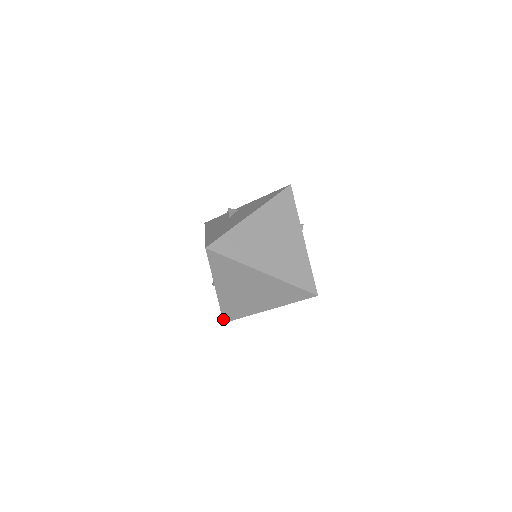
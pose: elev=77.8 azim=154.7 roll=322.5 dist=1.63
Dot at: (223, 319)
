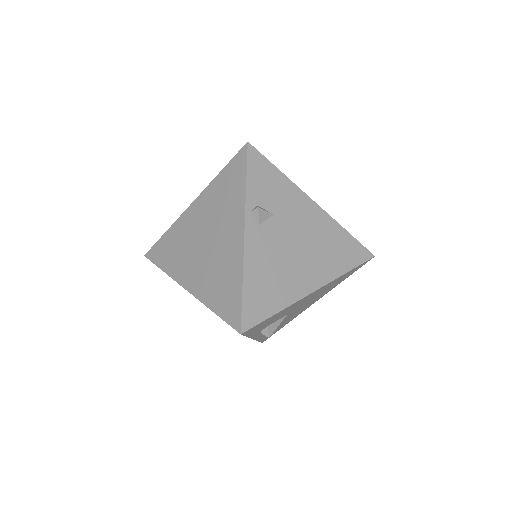
Dot at: occluded
